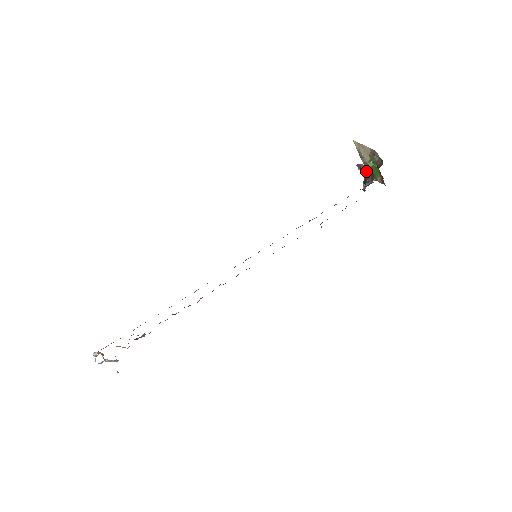
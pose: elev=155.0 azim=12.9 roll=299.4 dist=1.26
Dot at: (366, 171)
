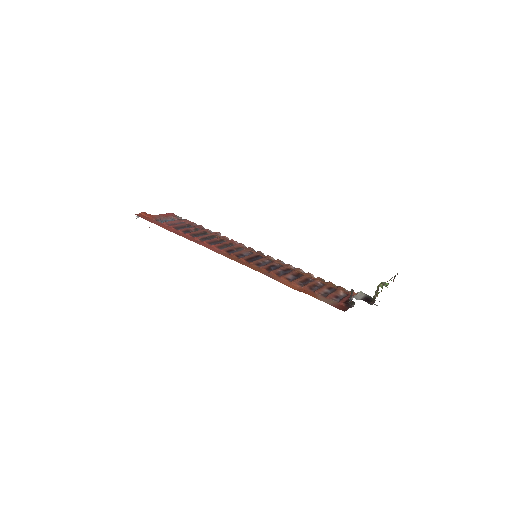
Dot at: occluded
